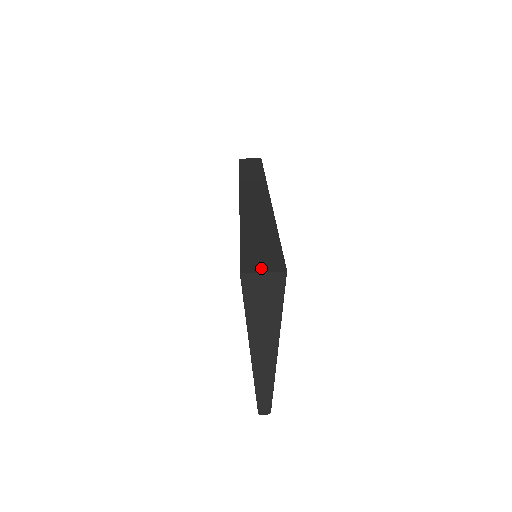
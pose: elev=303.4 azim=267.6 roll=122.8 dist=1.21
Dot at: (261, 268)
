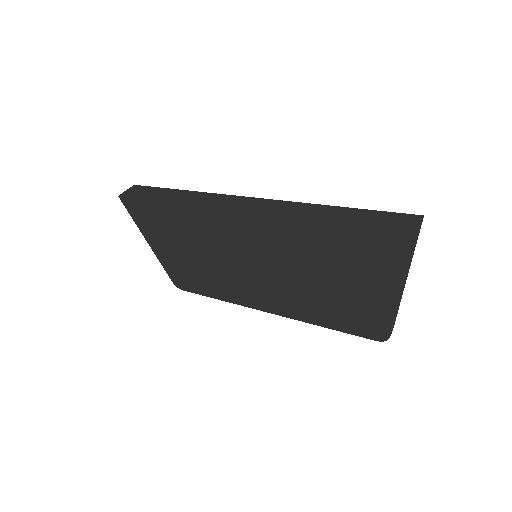
Dot at: (412, 224)
